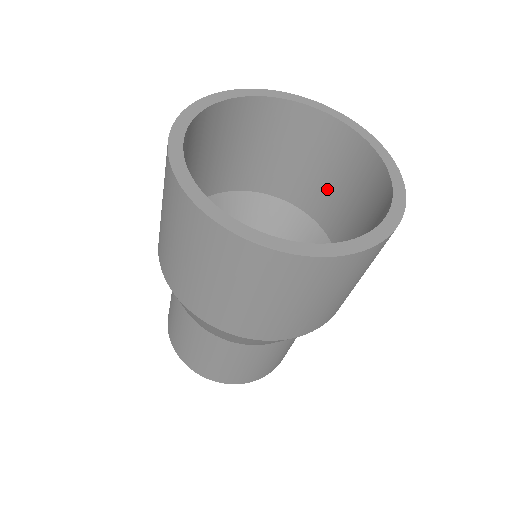
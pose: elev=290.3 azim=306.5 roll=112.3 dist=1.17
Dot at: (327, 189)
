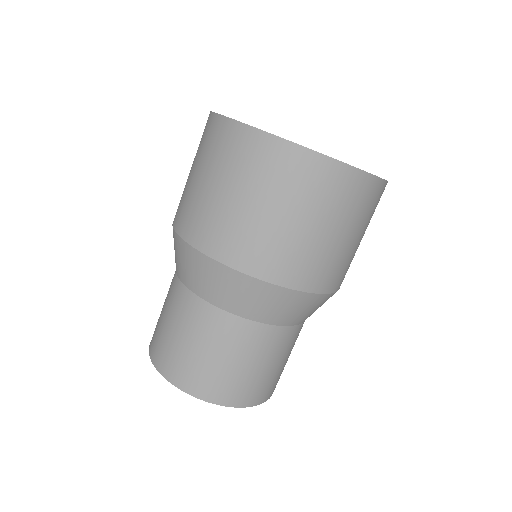
Dot at: occluded
